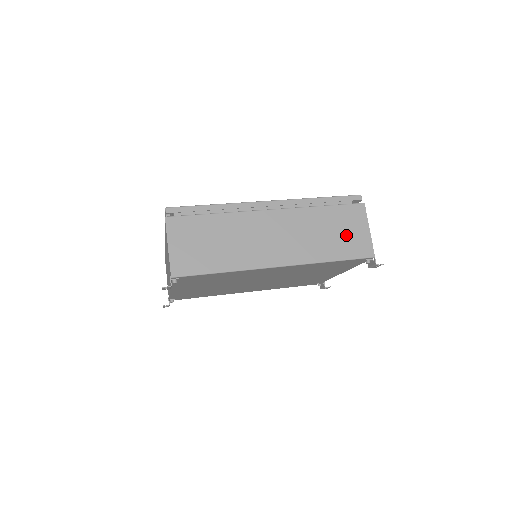
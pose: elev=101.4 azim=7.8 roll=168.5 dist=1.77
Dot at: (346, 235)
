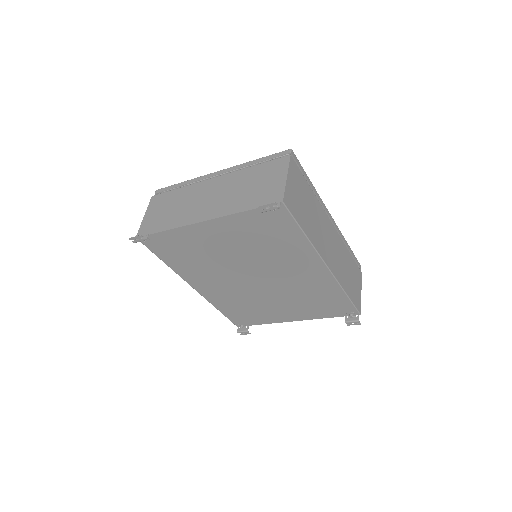
Dot at: (354, 284)
